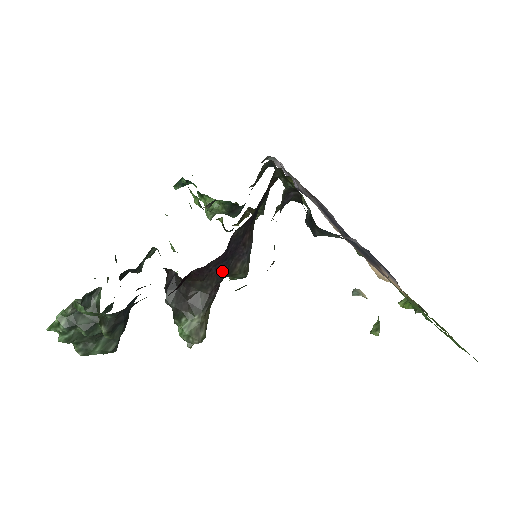
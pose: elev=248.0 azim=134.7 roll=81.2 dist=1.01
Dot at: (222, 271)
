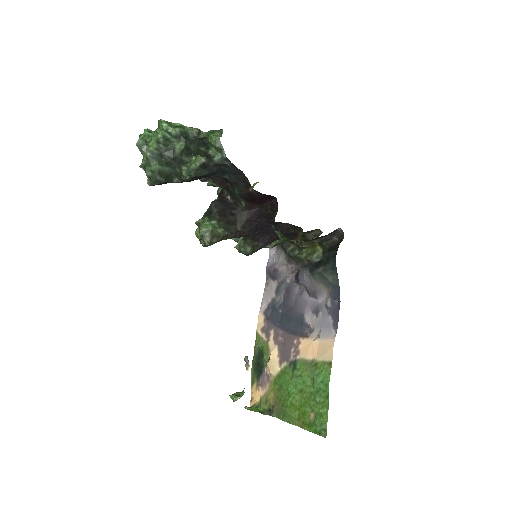
Dot at: (254, 231)
